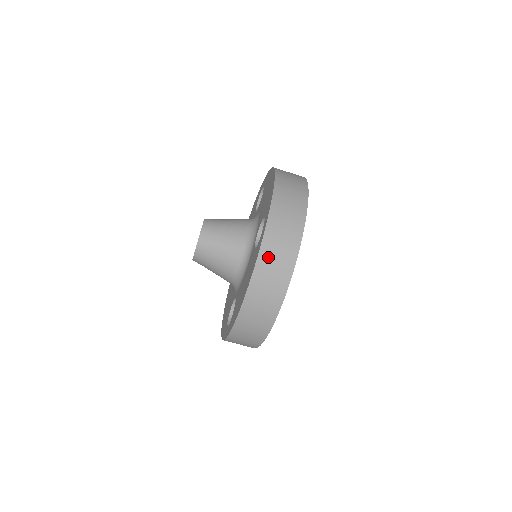
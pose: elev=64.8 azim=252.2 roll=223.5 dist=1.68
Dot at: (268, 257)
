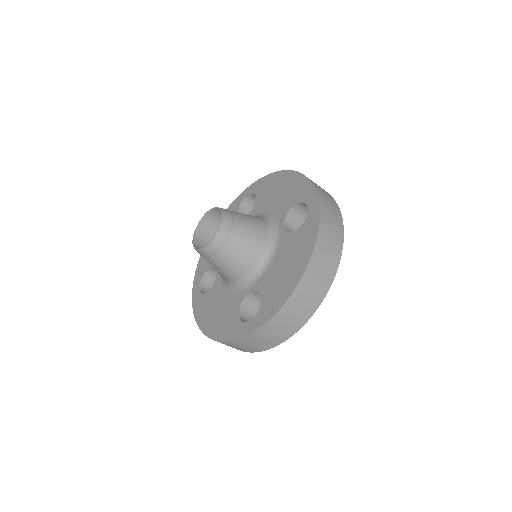
Dot at: (236, 344)
